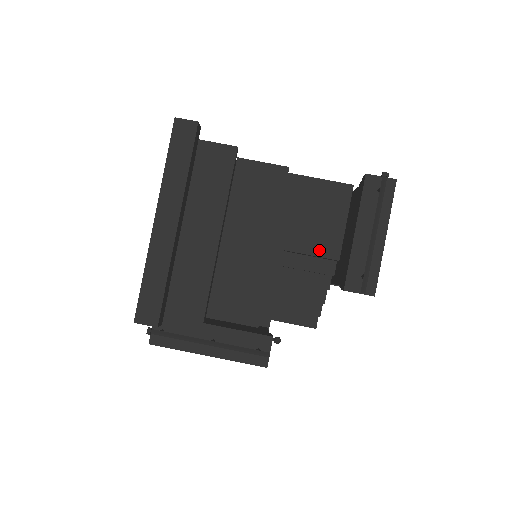
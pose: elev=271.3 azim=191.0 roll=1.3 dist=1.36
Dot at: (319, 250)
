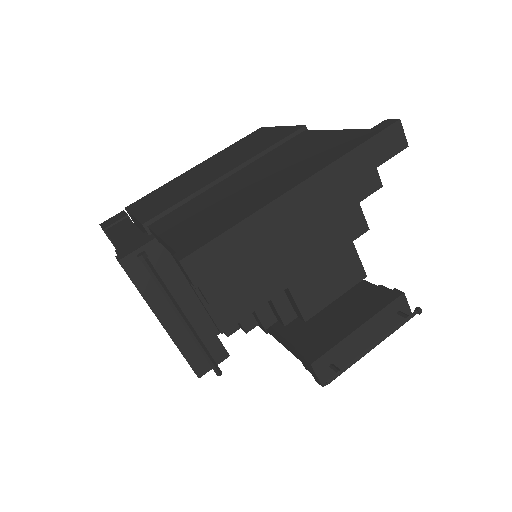
Dot at: (302, 300)
